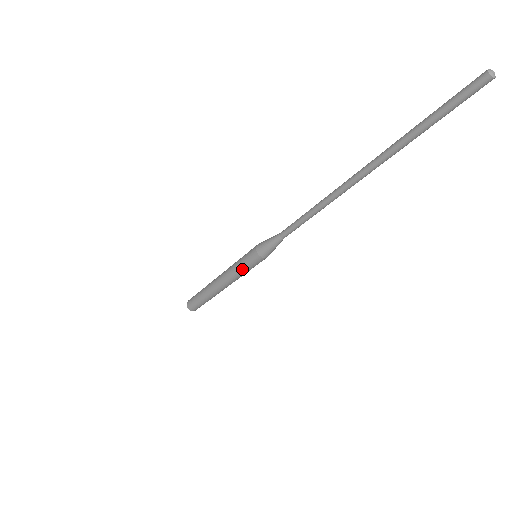
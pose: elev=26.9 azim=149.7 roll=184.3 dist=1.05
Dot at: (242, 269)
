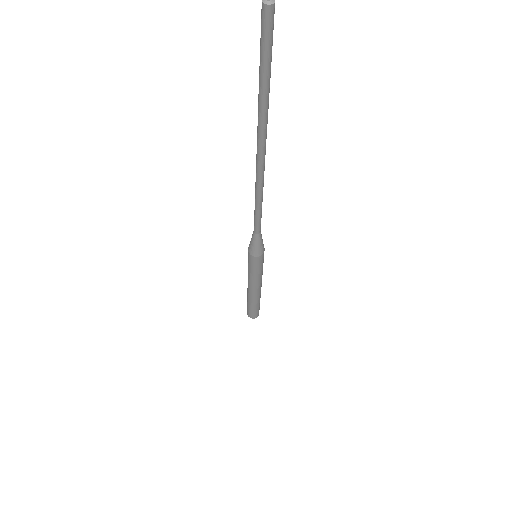
Dot at: (251, 271)
